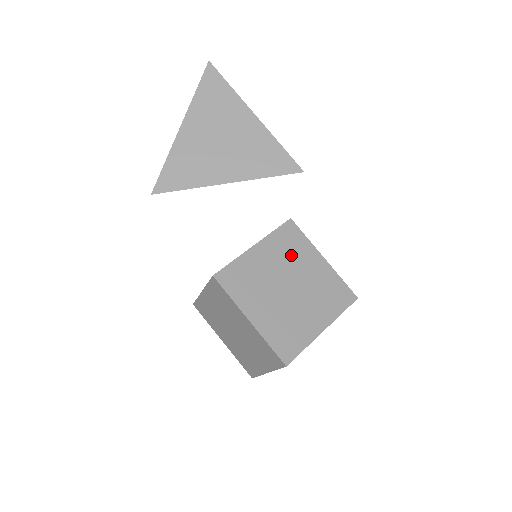
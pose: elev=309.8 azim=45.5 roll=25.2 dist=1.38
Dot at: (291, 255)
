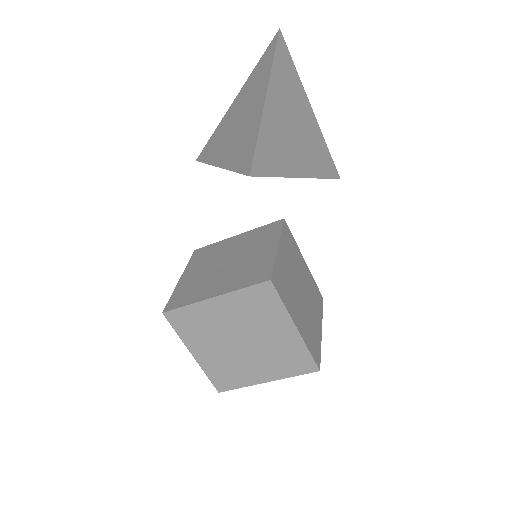
Dot at: (294, 257)
